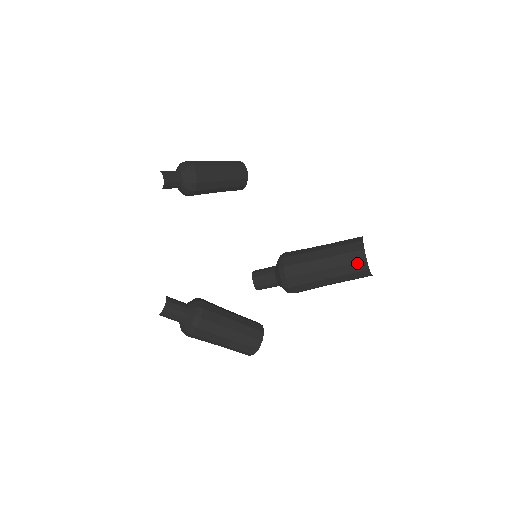
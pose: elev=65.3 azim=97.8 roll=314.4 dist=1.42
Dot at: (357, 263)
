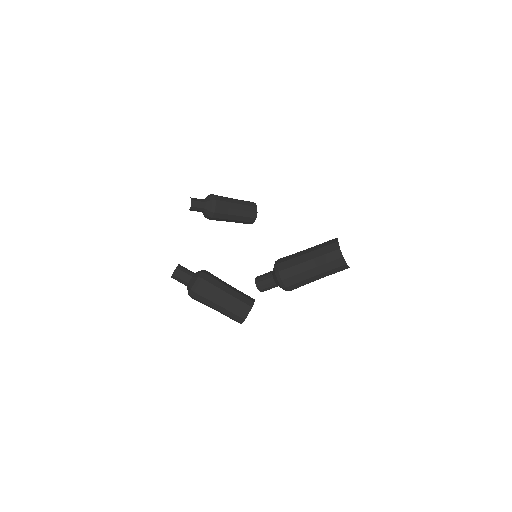
Dot at: (333, 252)
